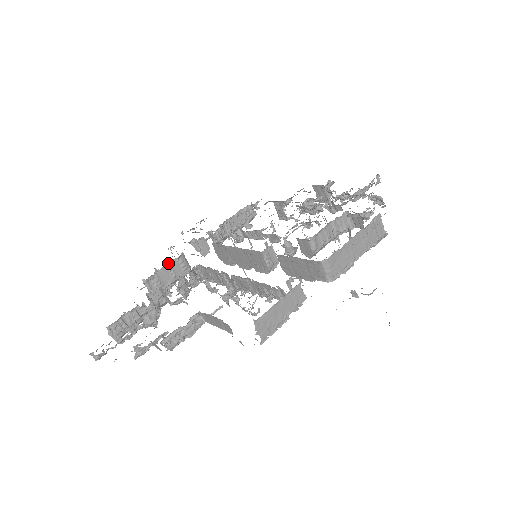
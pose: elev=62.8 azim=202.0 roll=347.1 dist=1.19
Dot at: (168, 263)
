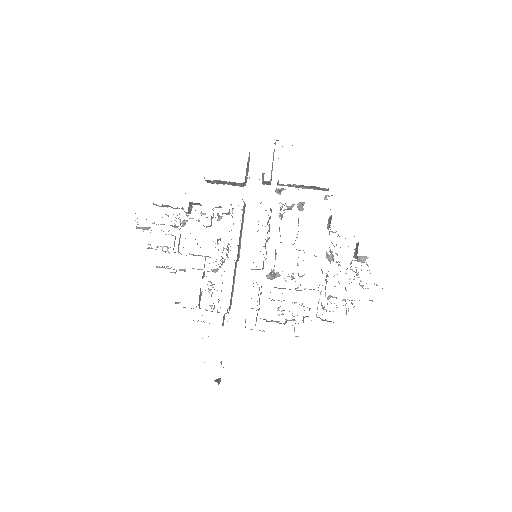
Dot at: occluded
